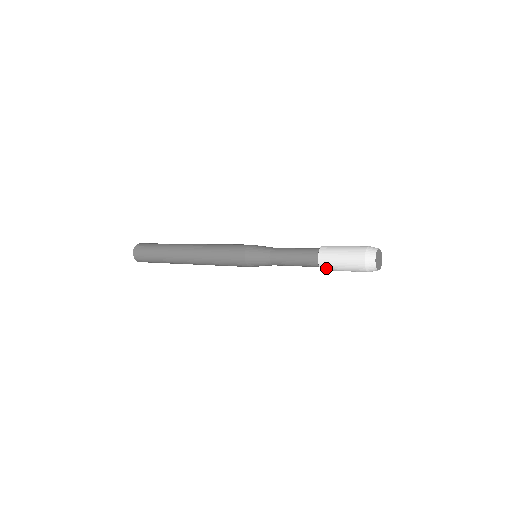
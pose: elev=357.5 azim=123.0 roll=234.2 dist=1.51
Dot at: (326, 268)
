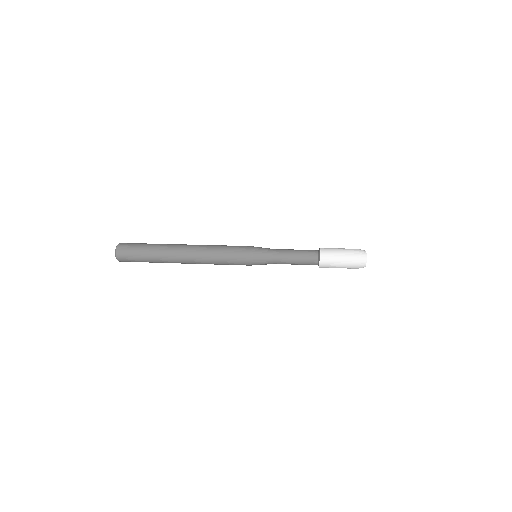
Dot at: (325, 259)
